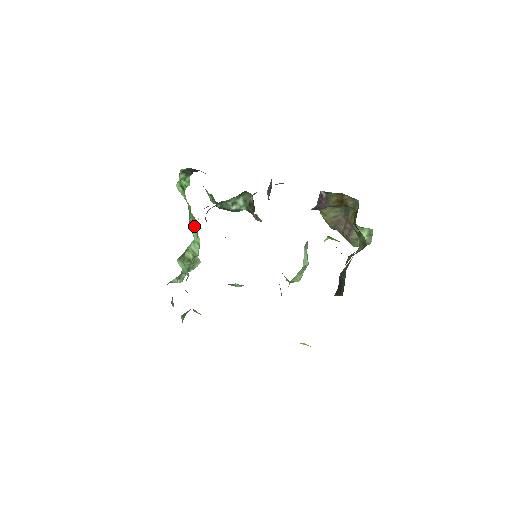
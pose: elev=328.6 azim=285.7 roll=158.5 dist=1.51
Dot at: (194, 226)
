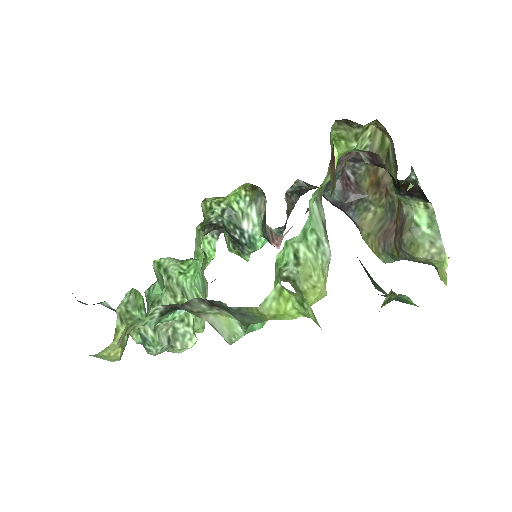
Dot at: (201, 281)
